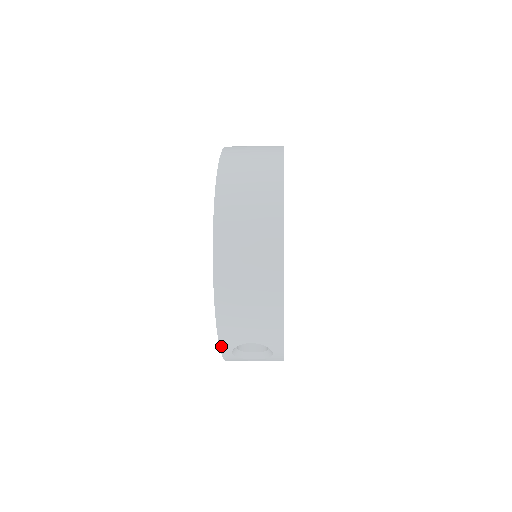
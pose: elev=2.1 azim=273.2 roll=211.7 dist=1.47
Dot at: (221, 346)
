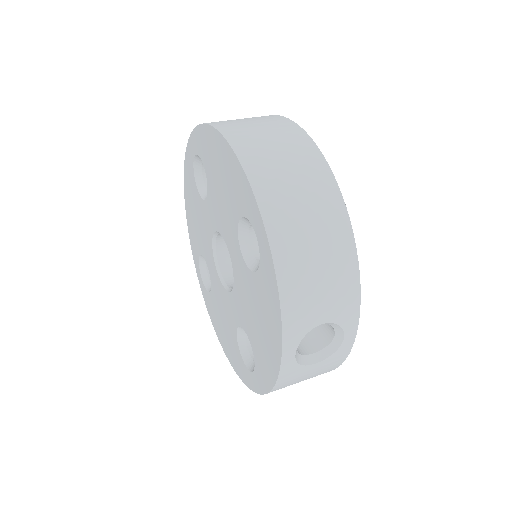
Dot at: (284, 343)
